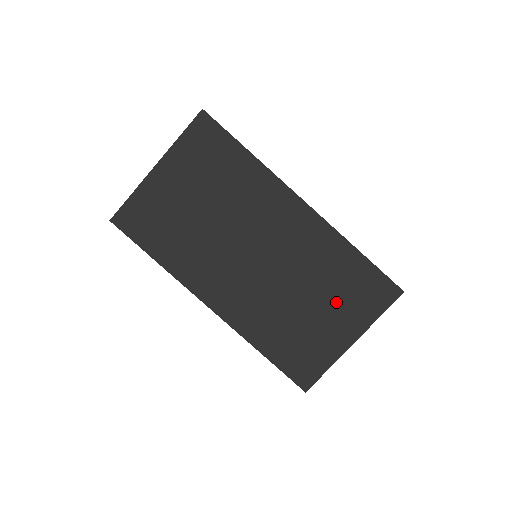
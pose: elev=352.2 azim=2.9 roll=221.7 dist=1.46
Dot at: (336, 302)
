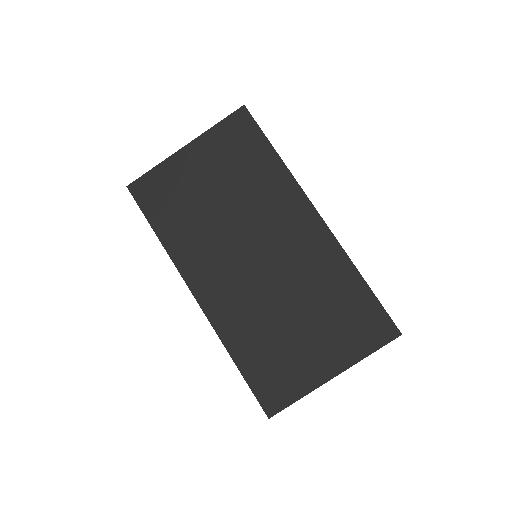
Dot at: (326, 326)
